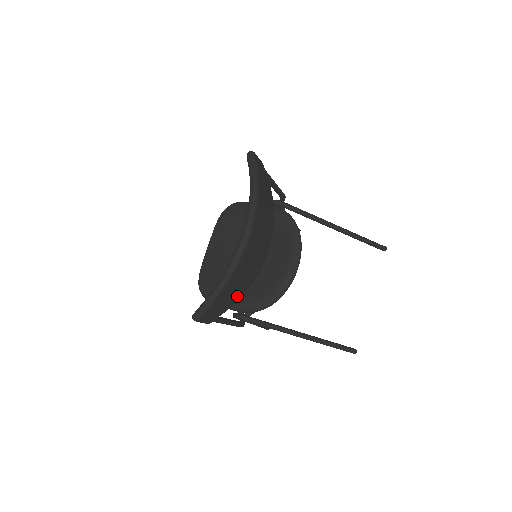
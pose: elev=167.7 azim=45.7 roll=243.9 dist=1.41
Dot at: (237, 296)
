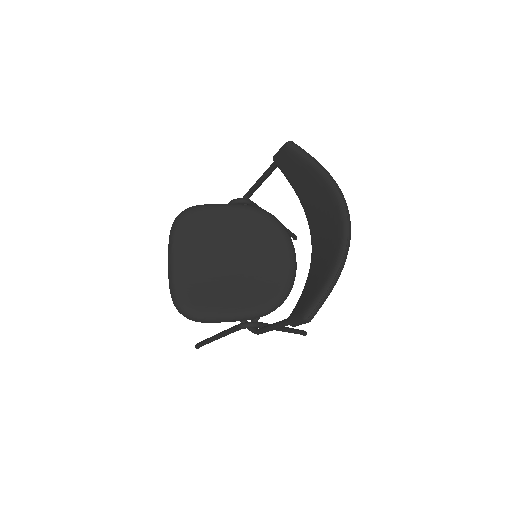
Dot at: occluded
